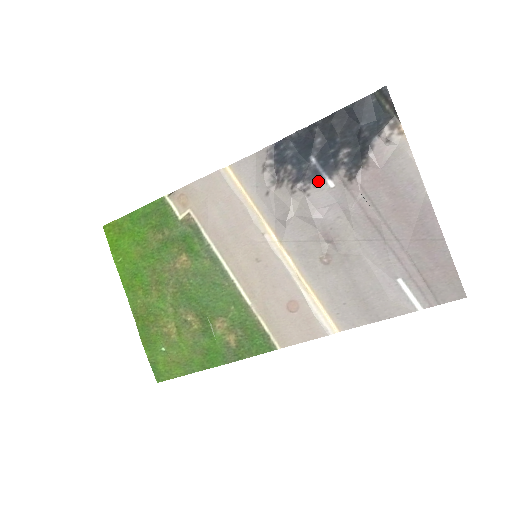
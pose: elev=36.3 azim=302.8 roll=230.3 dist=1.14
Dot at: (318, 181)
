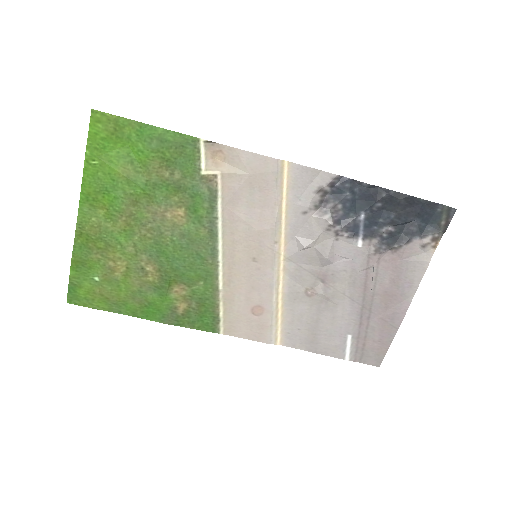
Dot at: (353, 235)
